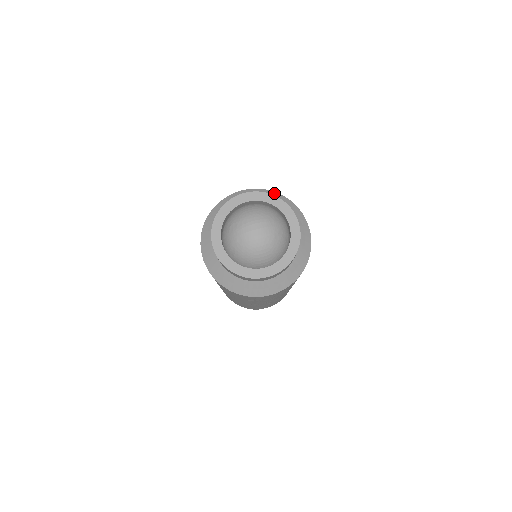
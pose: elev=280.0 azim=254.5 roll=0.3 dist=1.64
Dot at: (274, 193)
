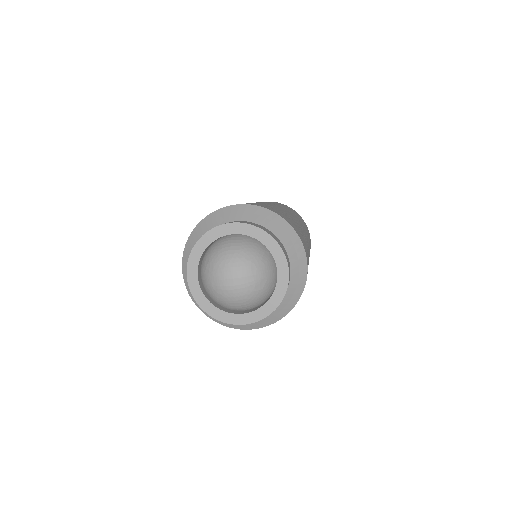
Dot at: (271, 214)
